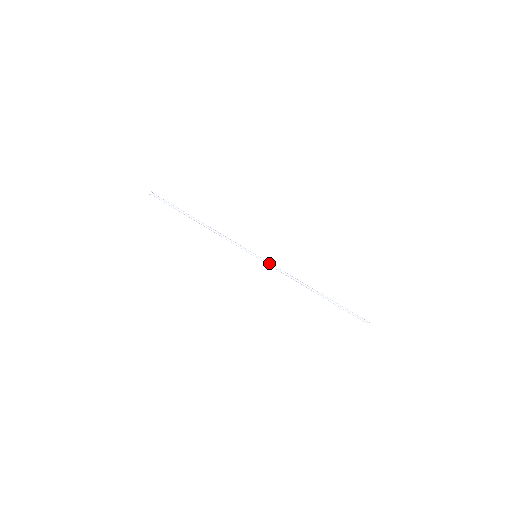
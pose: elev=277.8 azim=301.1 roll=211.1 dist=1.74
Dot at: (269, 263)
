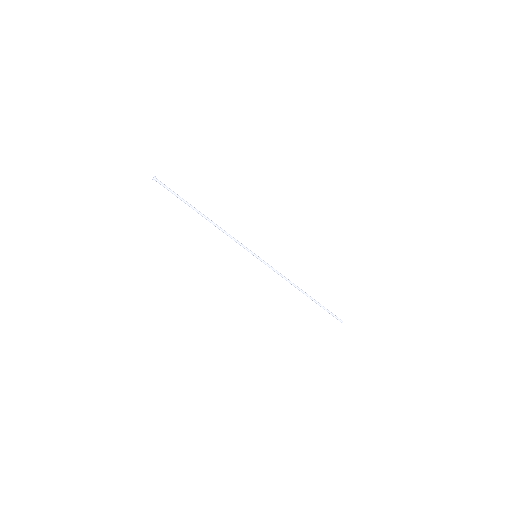
Dot at: (267, 264)
